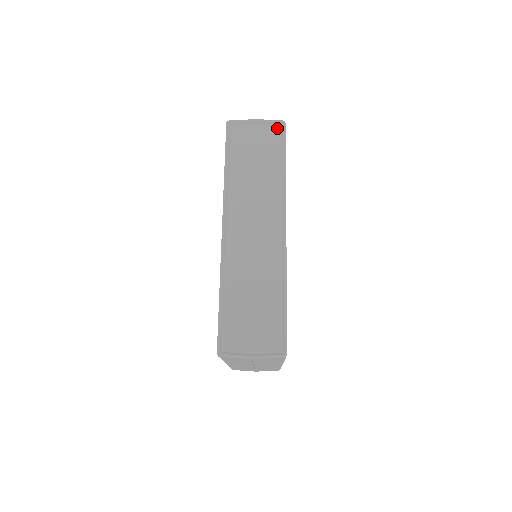
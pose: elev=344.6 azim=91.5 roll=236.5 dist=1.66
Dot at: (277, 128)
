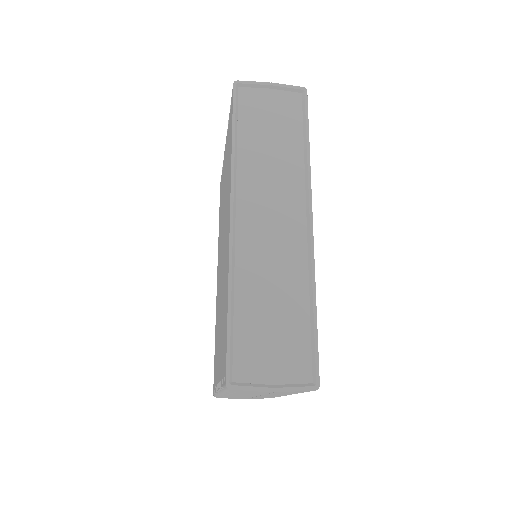
Dot at: (297, 96)
